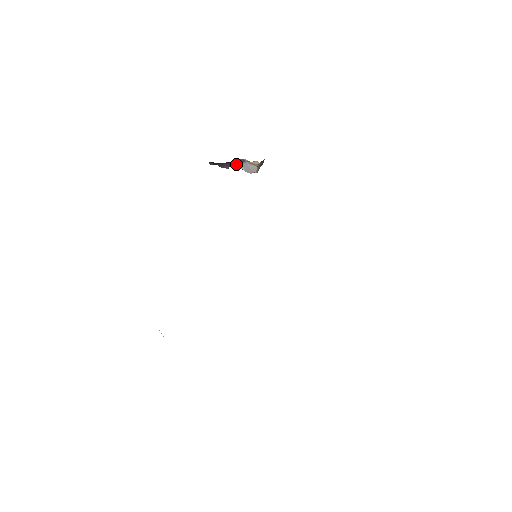
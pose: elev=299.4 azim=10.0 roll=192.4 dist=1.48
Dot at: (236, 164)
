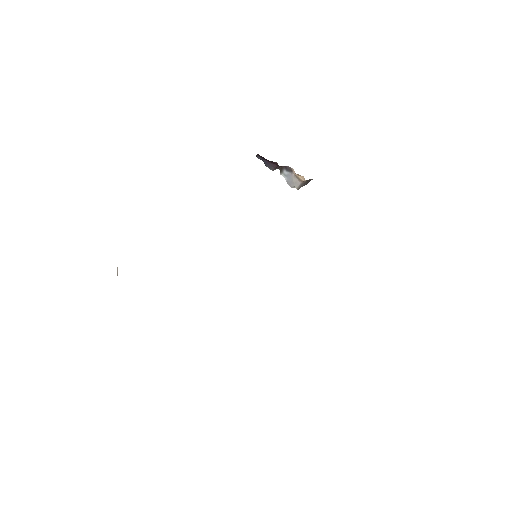
Dot at: (282, 170)
